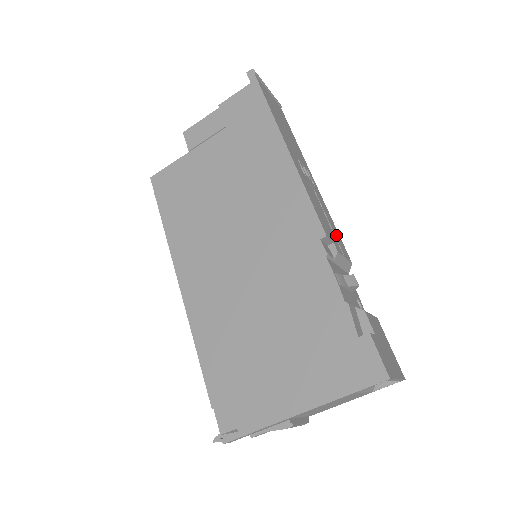
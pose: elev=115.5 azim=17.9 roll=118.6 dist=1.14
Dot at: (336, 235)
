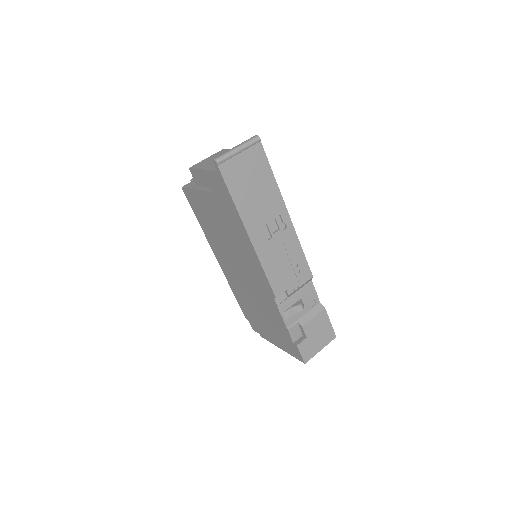
Dot at: (298, 268)
